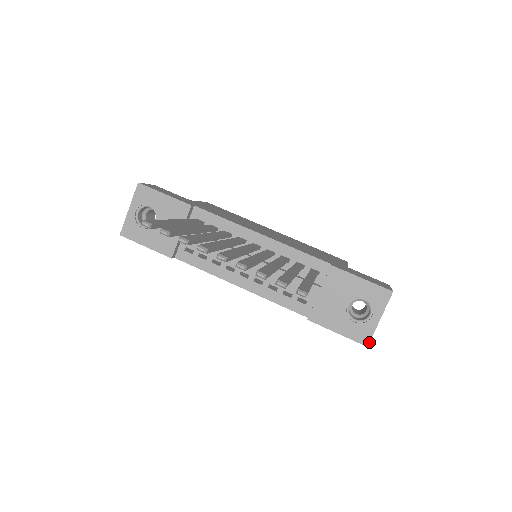
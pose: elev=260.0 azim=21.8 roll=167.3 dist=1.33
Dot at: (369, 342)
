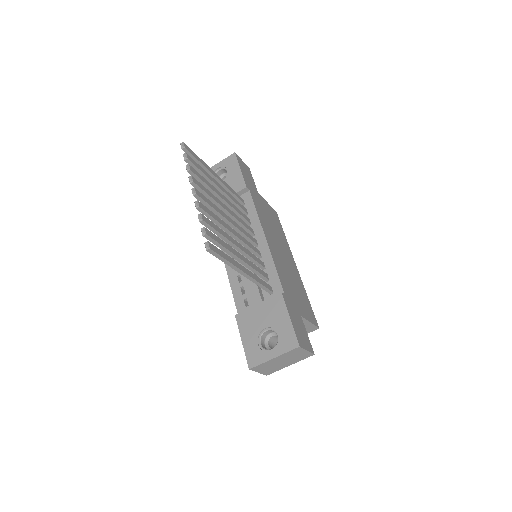
Dot at: (253, 367)
